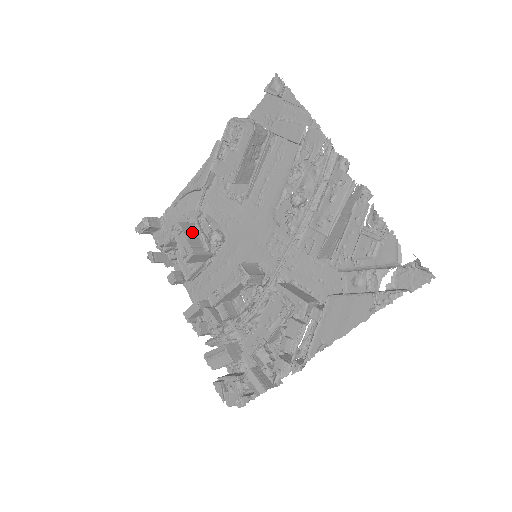
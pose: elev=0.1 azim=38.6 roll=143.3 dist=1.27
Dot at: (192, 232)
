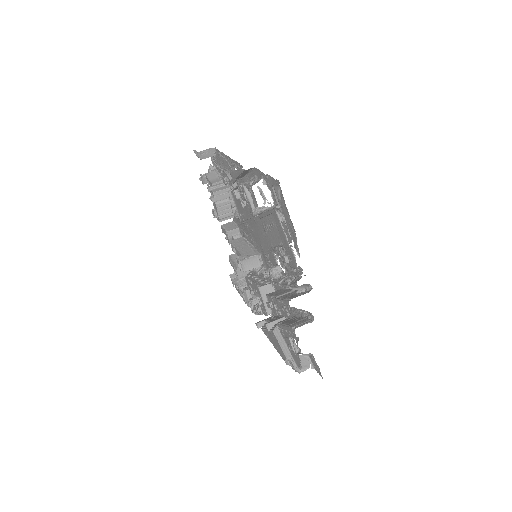
Dot at: (224, 199)
